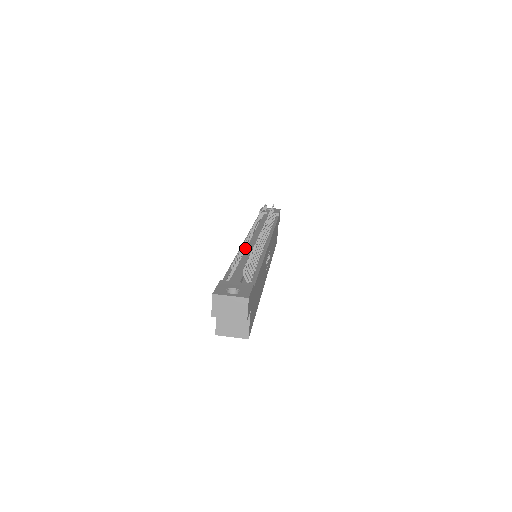
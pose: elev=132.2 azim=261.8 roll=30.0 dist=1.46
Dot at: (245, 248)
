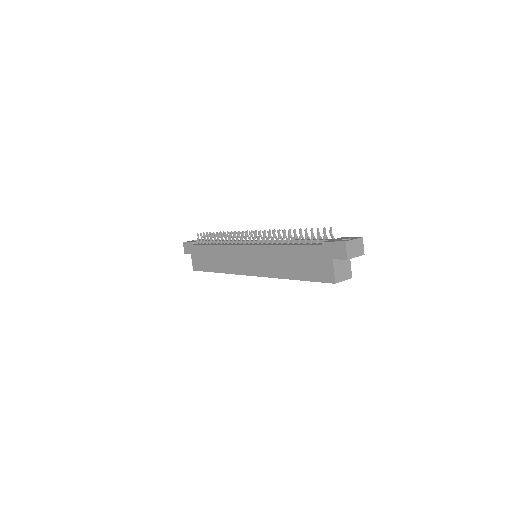
Dot at: occluded
